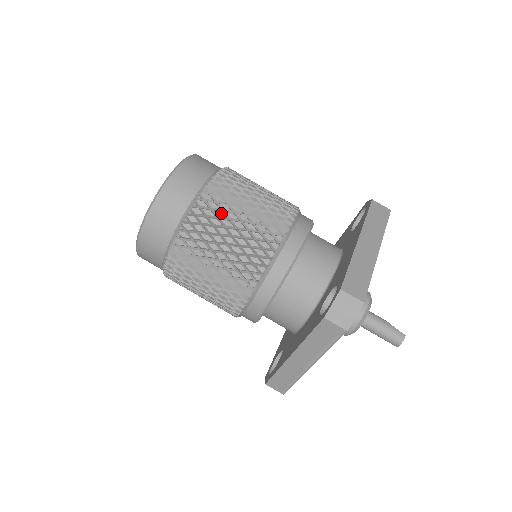
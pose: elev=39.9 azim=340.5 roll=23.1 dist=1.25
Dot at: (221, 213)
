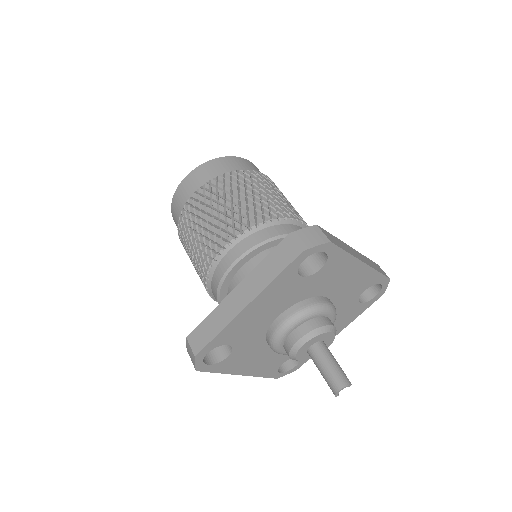
Dot at: (257, 183)
